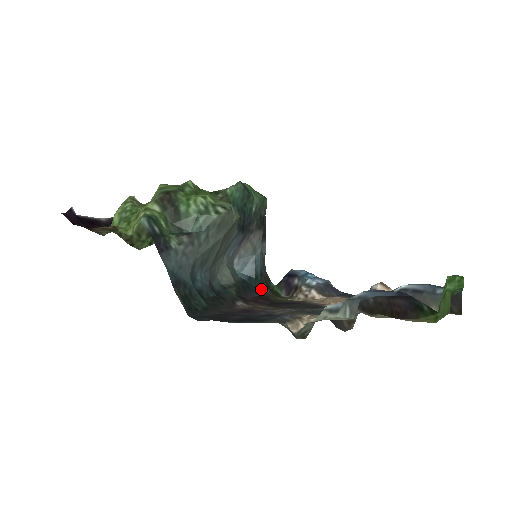
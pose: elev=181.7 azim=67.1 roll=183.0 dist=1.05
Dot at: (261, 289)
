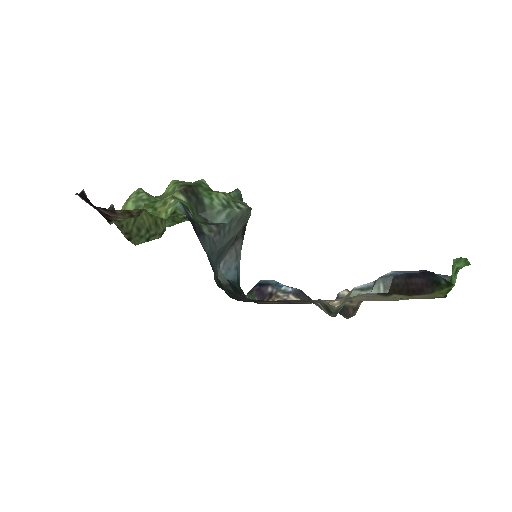
Dot at: (243, 294)
